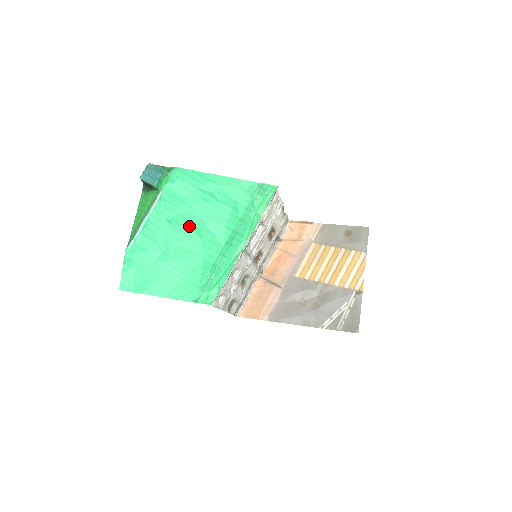
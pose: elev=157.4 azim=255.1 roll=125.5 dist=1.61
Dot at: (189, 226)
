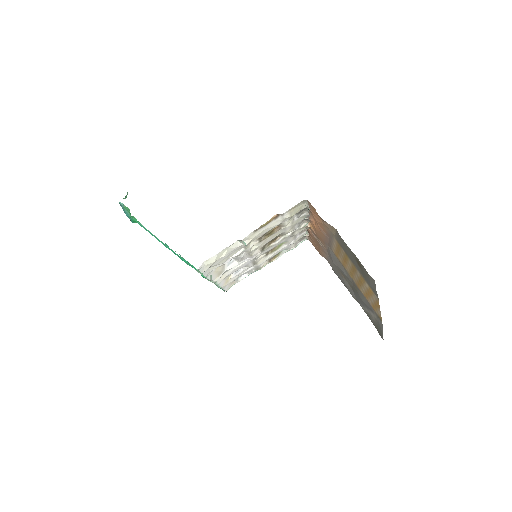
Dot at: (173, 252)
